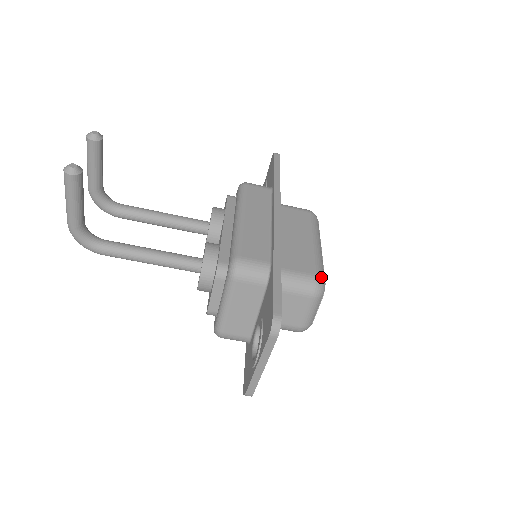
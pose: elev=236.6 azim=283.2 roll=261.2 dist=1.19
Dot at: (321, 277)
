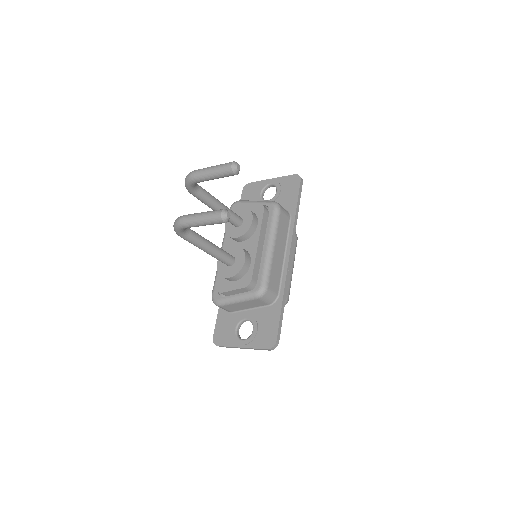
Dot at: occluded
